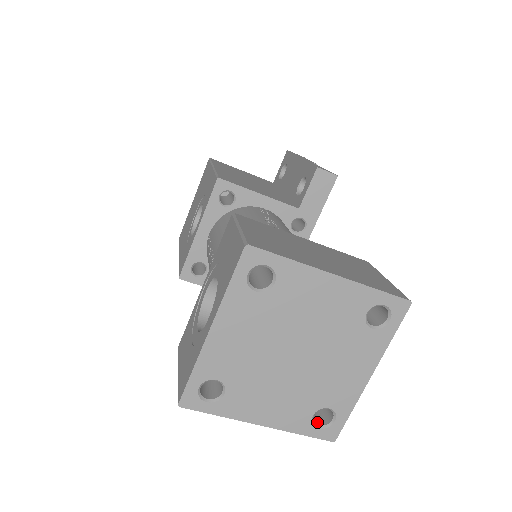
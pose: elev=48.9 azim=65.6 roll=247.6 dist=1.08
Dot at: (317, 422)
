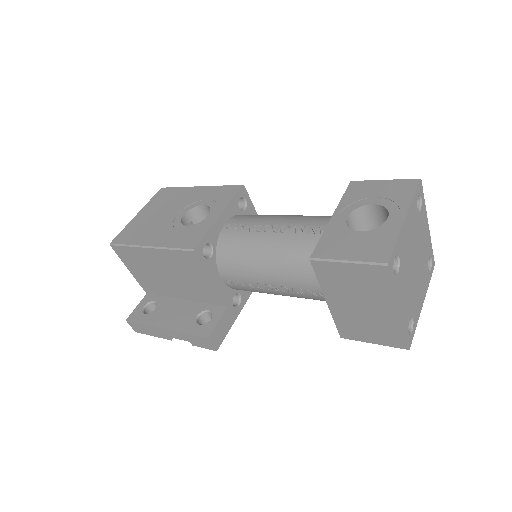
Dot at: occluded
